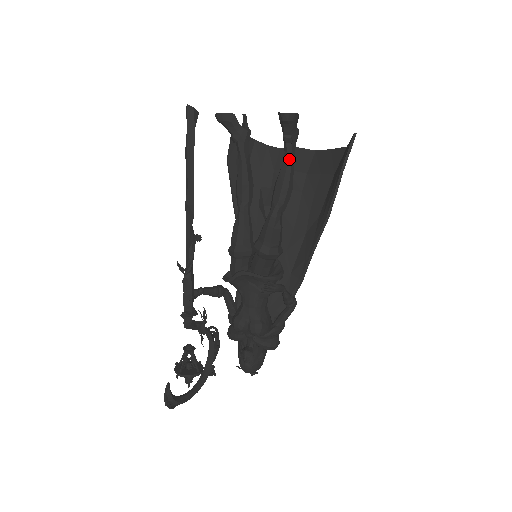
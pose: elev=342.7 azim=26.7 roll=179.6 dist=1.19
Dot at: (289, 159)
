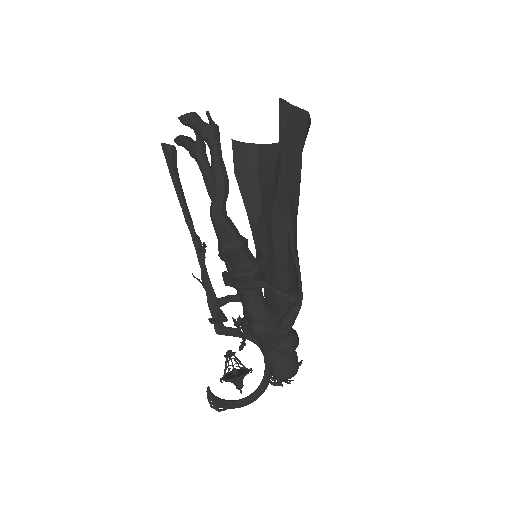
Dot at: (211, 155)
